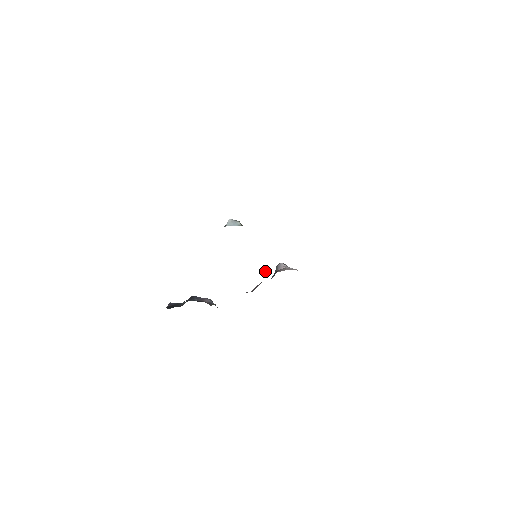
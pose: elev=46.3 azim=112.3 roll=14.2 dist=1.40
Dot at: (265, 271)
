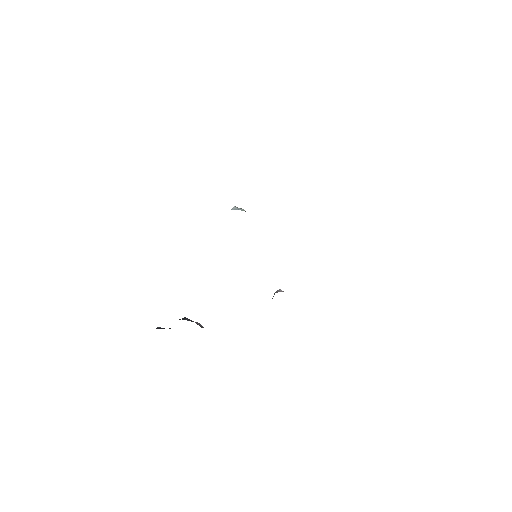
Dot at: occluded
